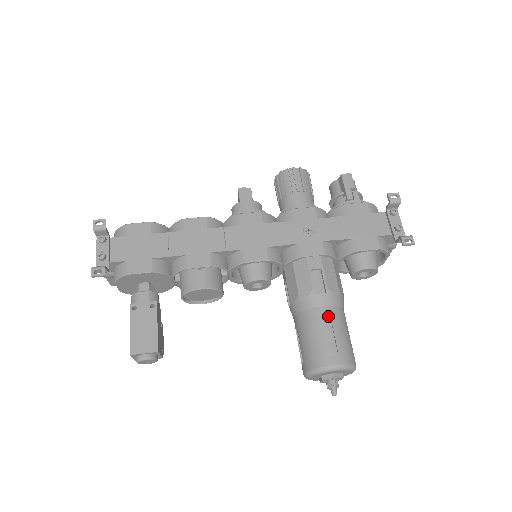
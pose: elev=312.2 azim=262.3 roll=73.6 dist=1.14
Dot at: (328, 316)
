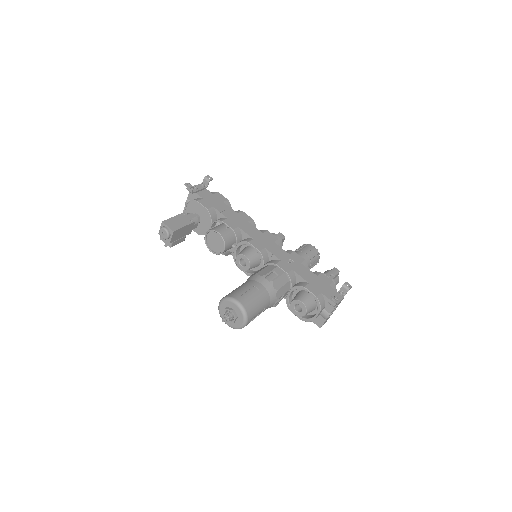
Dot at: (259, 288)
